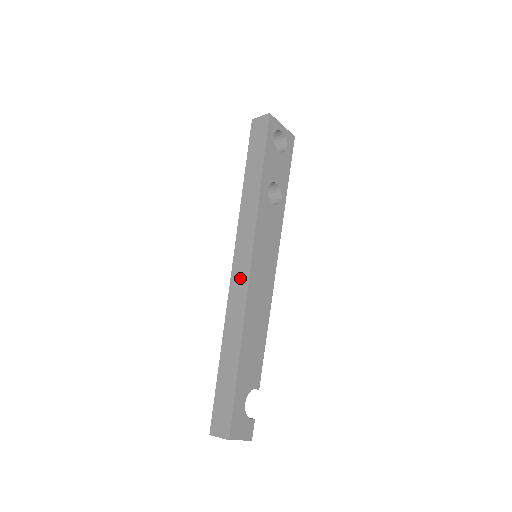
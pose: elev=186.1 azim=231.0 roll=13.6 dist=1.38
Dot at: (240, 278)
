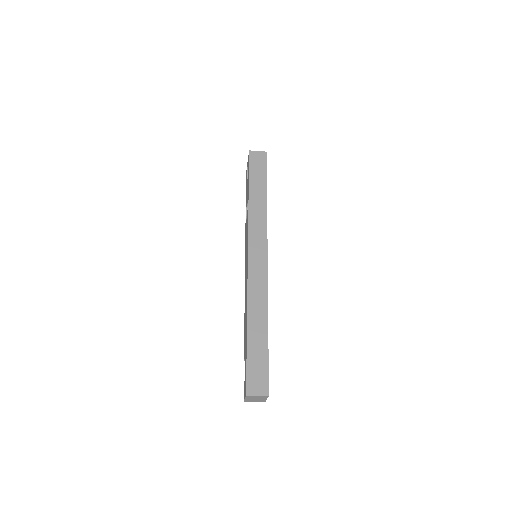
Dot at: (258, 270)
